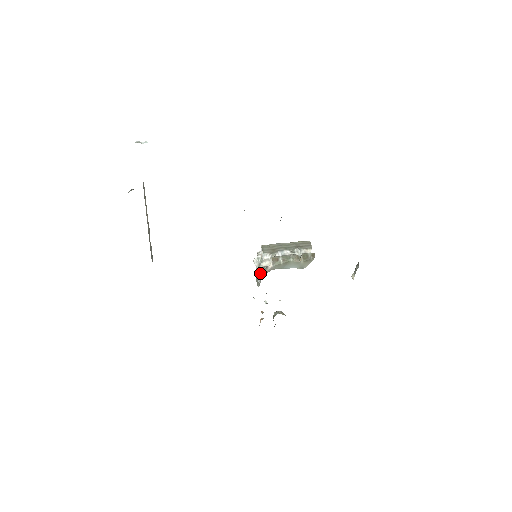
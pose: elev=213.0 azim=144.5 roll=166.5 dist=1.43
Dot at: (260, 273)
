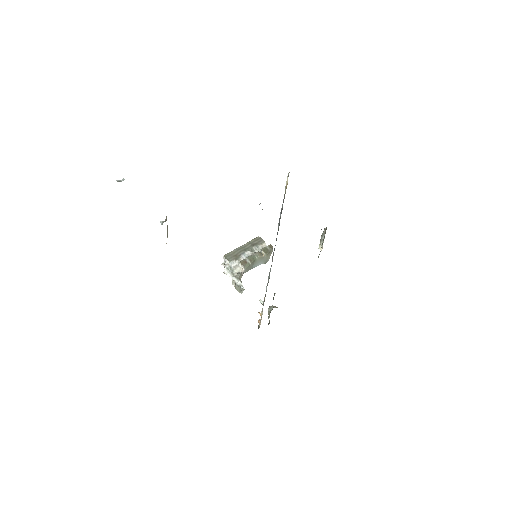
Dot at: (239, 280)
